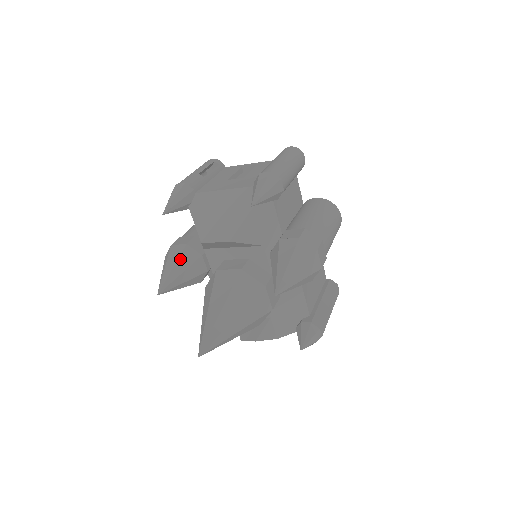
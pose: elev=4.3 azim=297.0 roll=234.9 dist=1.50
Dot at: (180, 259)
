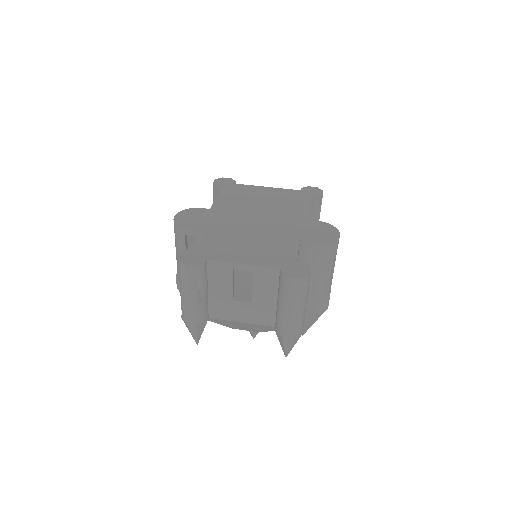
Dot at: occluded
